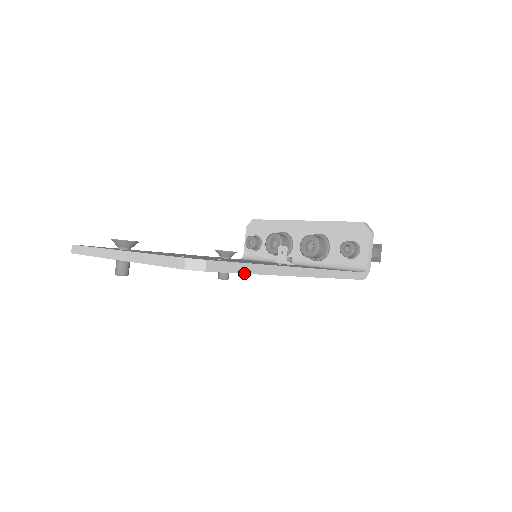
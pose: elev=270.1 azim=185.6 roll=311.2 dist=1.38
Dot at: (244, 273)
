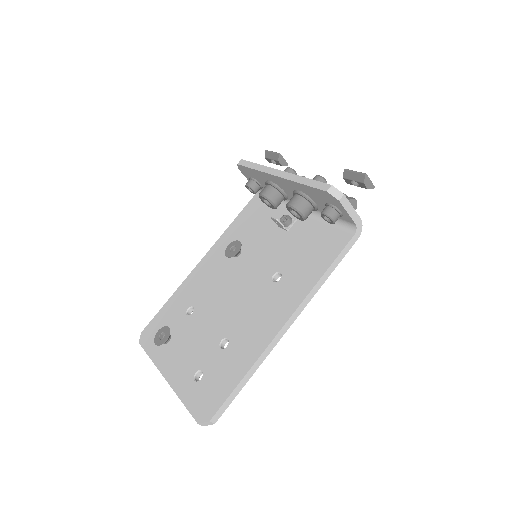
Dot at: occluded
